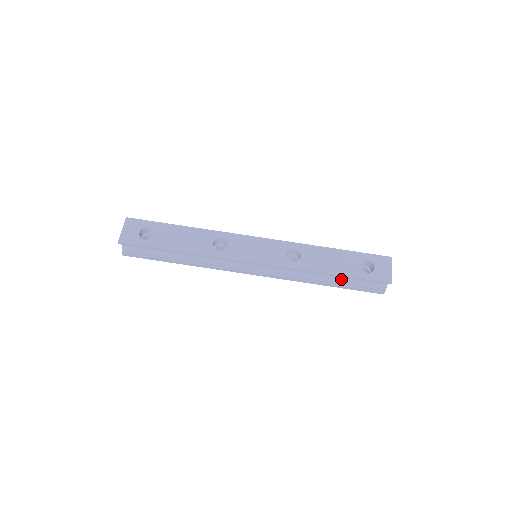
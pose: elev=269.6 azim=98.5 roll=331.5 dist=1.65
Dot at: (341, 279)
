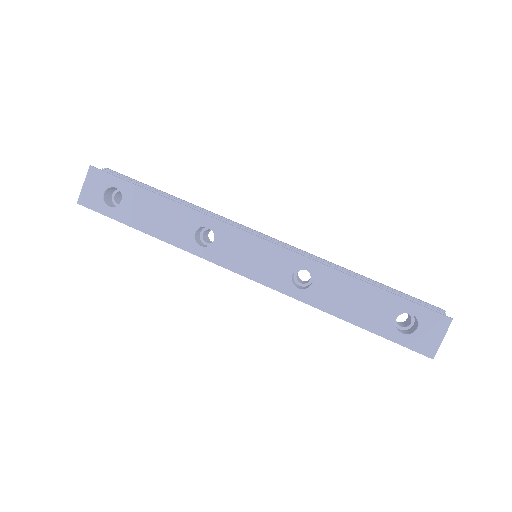
Dot at: occluded
